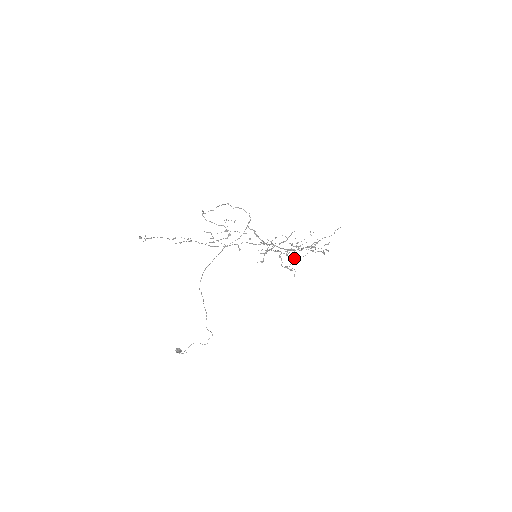
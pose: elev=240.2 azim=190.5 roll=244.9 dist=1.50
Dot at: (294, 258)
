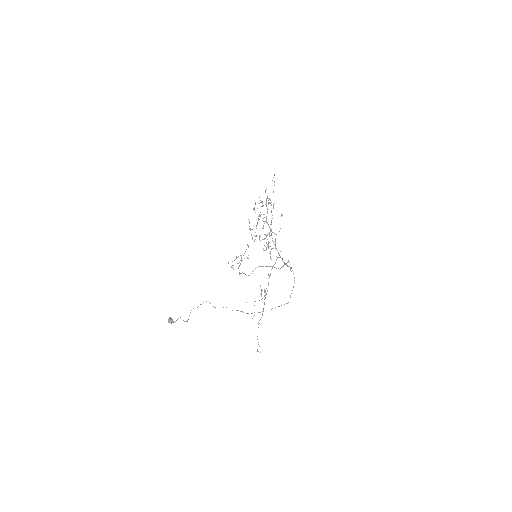
Dot at: occluded
